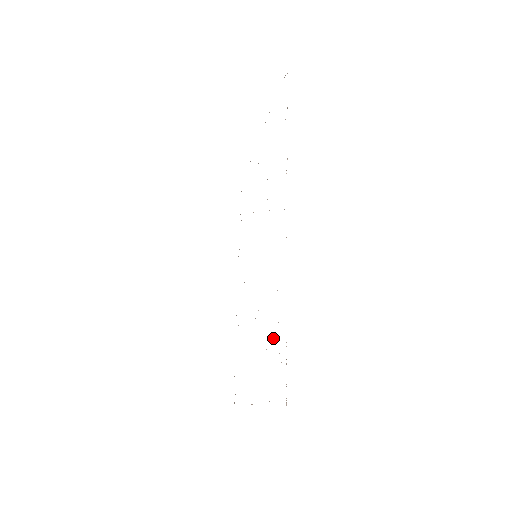
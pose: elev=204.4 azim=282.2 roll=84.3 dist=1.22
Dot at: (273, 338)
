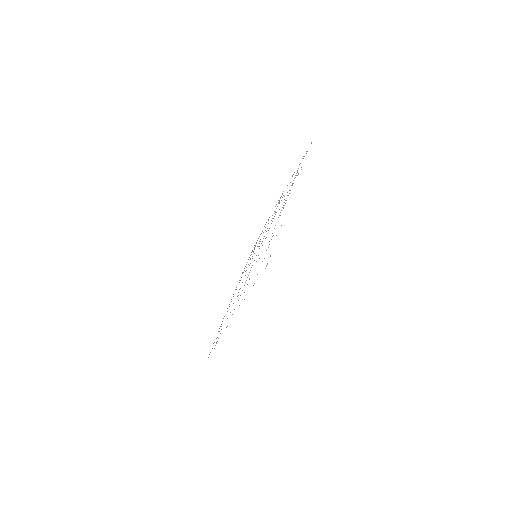
Dot at: occluded
